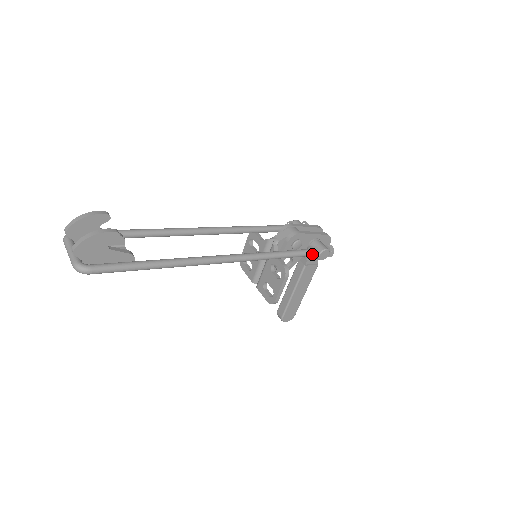
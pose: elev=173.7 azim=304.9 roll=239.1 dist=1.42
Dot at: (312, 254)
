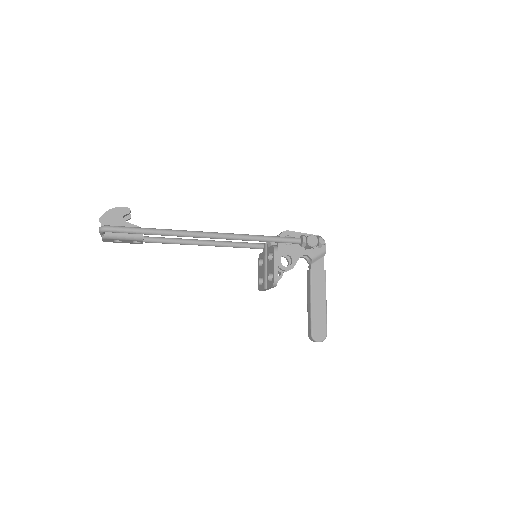
Dot at: (300, 240)
